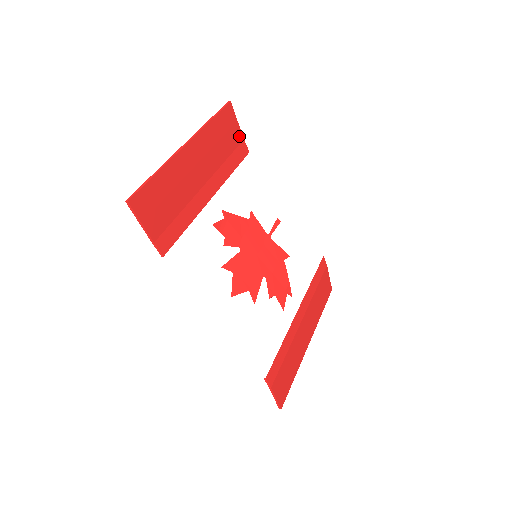
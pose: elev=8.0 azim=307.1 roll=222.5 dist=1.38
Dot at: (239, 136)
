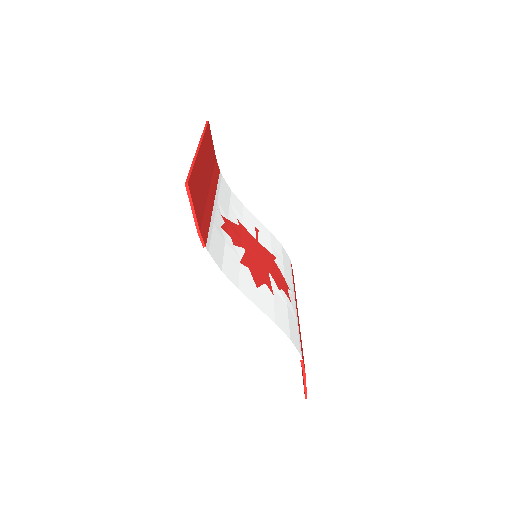
Dot at: (214, 154)
